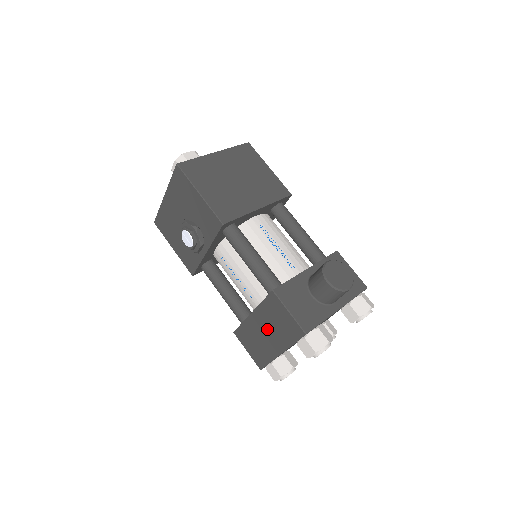
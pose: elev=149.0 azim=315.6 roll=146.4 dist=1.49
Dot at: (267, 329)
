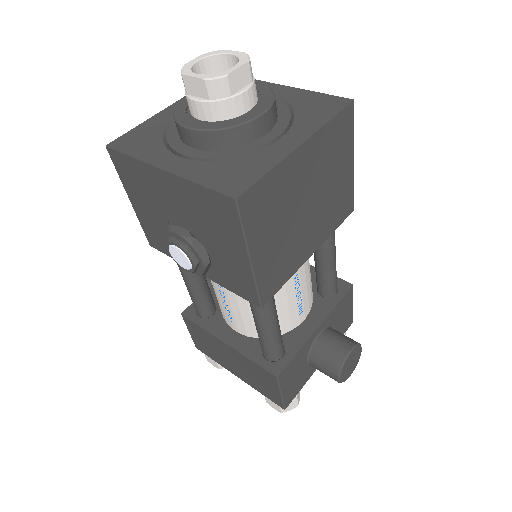
Dot at: (236, 363)
